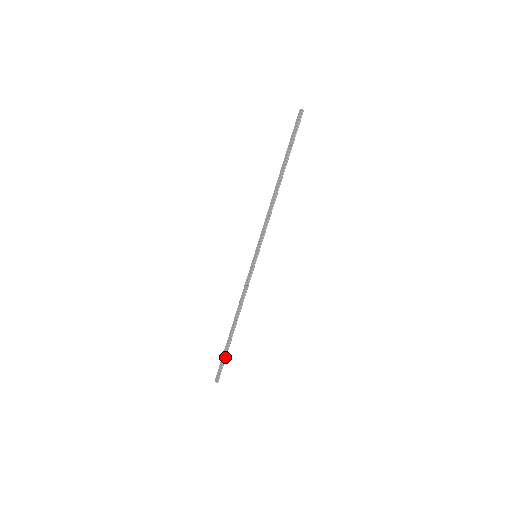
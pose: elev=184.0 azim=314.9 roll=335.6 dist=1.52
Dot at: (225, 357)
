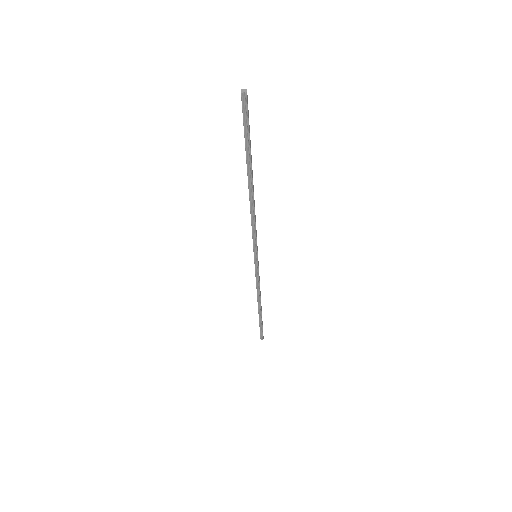
Dot at: (261, 325)
